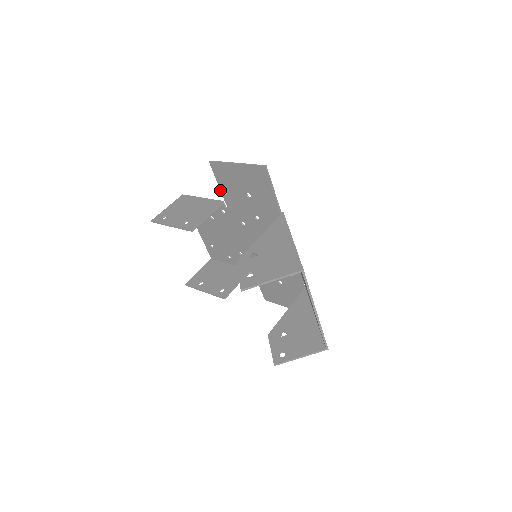
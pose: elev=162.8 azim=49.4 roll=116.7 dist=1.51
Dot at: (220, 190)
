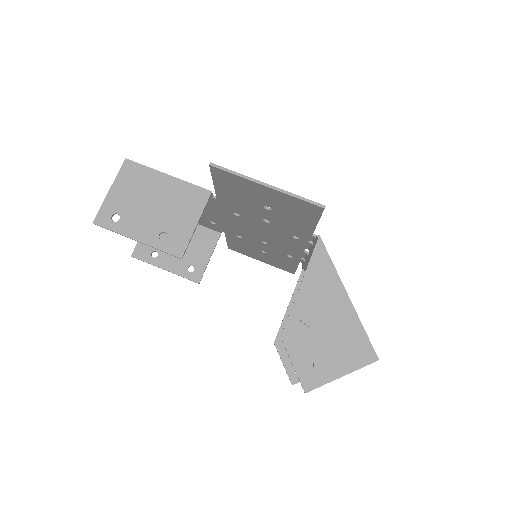
Dot at: occluded
